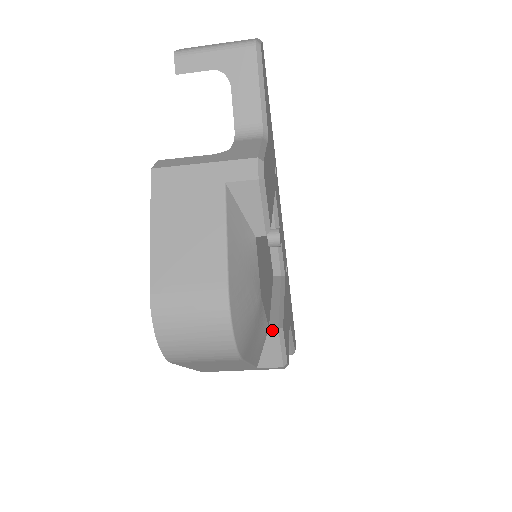
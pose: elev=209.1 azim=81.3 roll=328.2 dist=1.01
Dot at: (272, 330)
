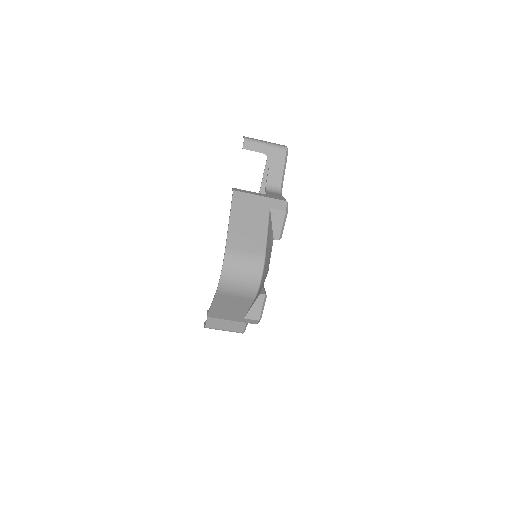
Dot at: (262, 295)
